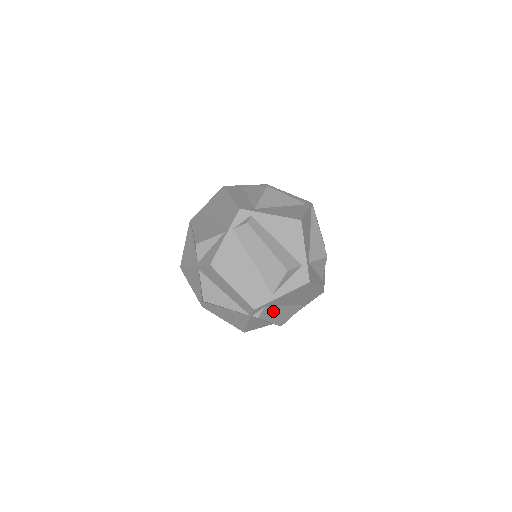
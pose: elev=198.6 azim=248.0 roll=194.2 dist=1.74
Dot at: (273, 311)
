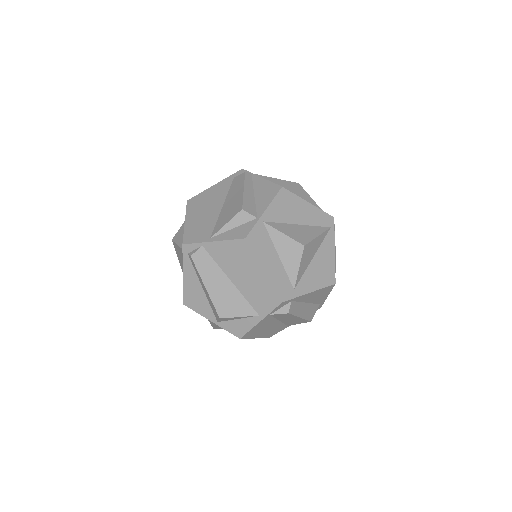
Dot at: occluded
